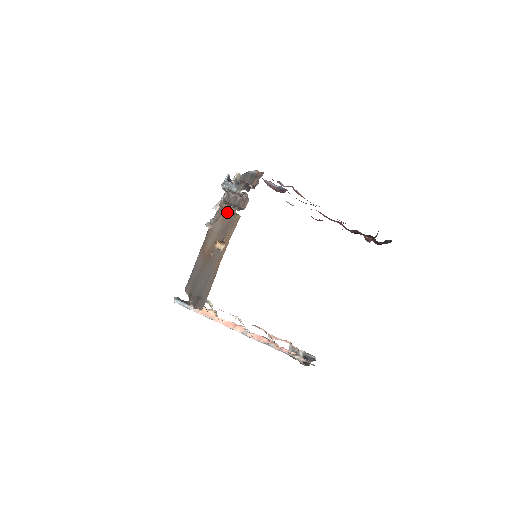
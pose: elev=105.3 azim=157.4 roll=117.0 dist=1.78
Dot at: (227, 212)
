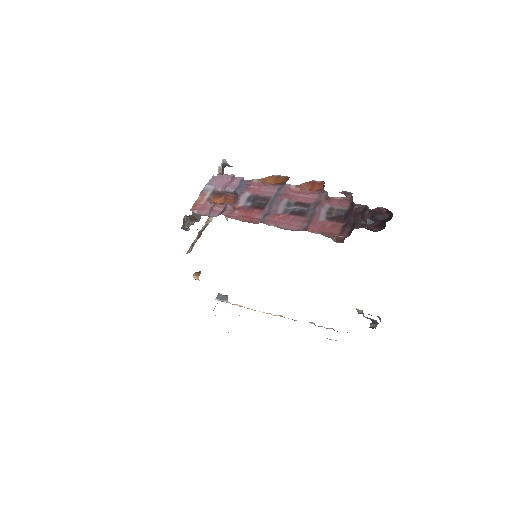
Dot at: occluded
